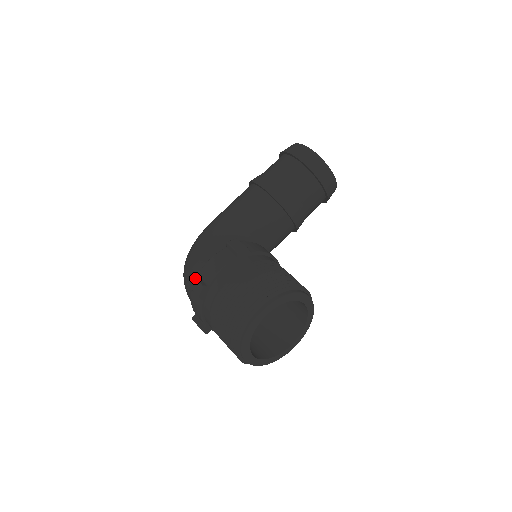
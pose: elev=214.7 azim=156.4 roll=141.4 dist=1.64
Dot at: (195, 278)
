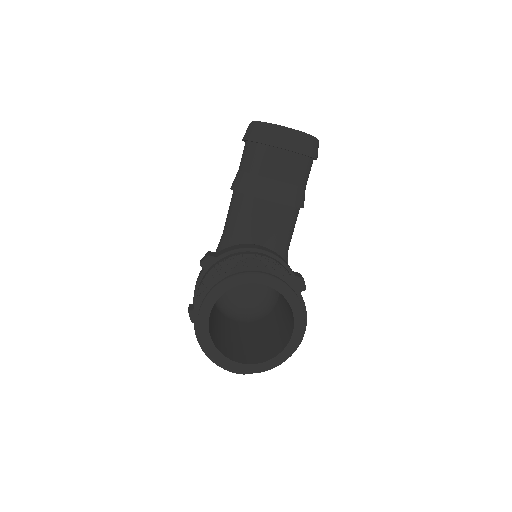
Dot at: (188, 307)
